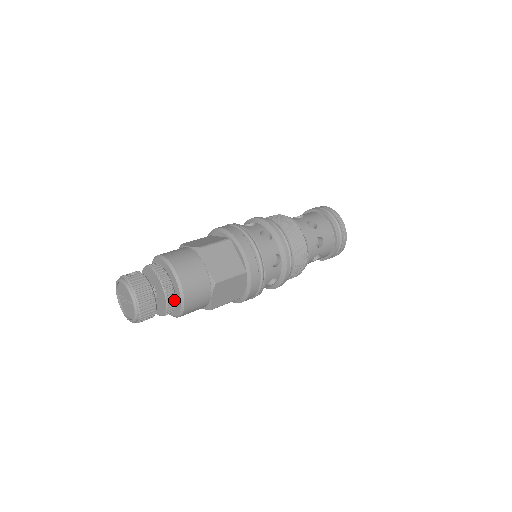
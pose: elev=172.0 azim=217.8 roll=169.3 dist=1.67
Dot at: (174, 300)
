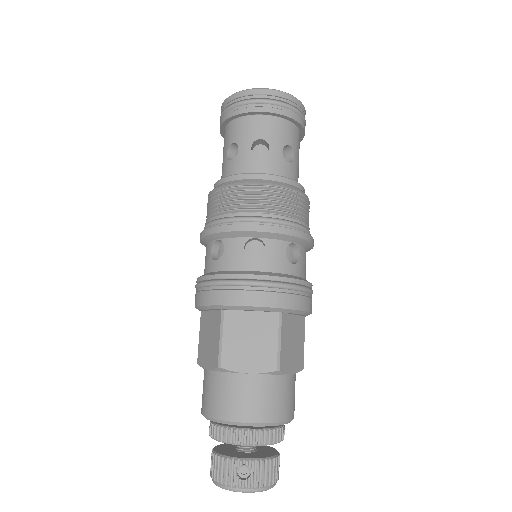
Dot at: occluded
